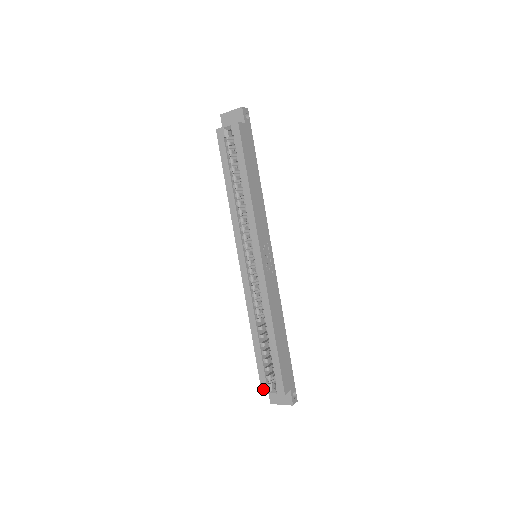
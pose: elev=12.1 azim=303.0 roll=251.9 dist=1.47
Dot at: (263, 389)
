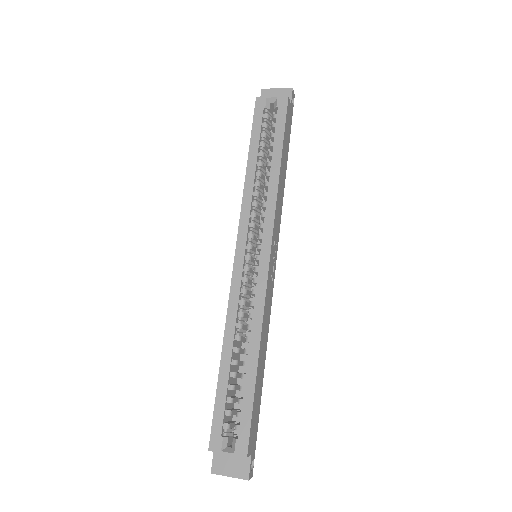
Dot at: (213, 443)
